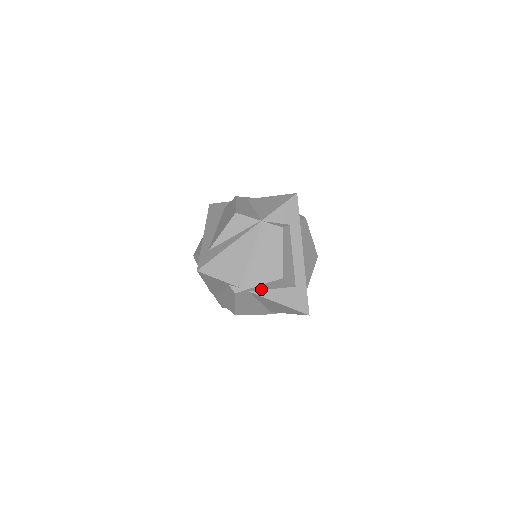
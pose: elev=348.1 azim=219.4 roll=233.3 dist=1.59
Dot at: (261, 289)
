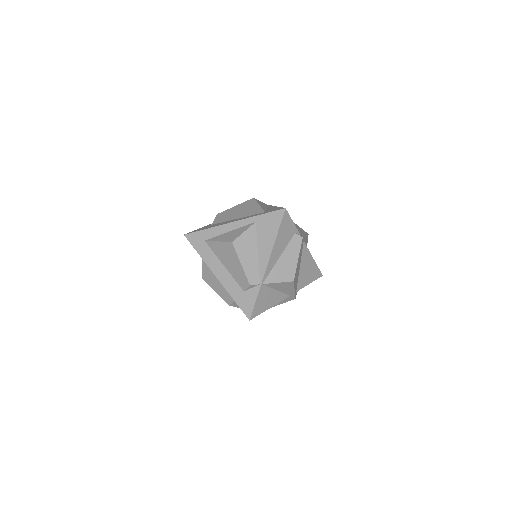
Dot at: occluded
